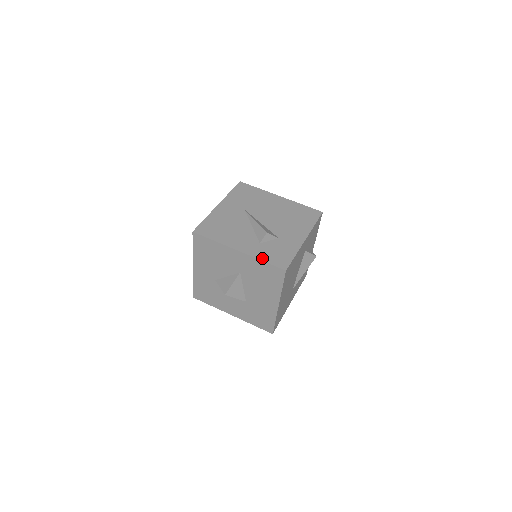
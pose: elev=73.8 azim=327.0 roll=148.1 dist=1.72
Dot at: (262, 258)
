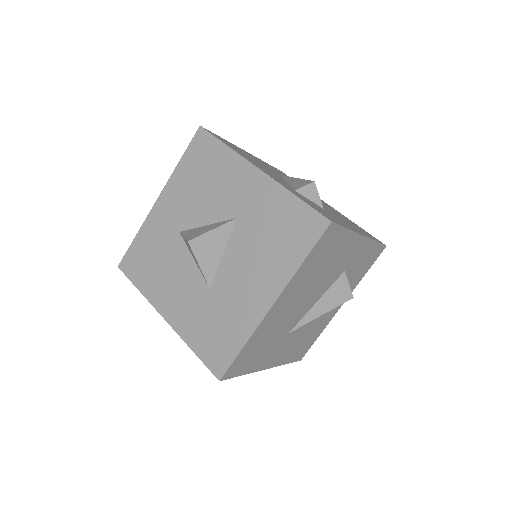
Dot at: (295, 193)
